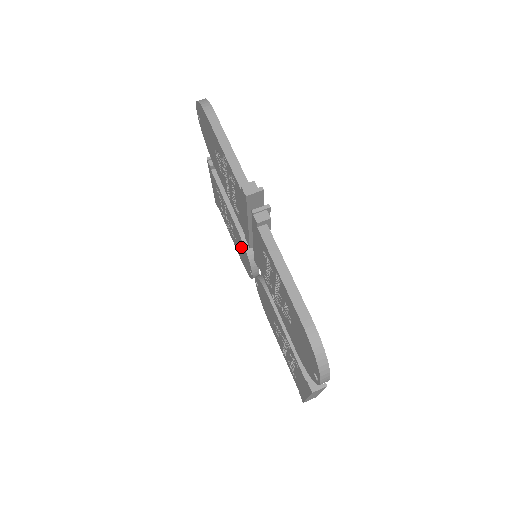
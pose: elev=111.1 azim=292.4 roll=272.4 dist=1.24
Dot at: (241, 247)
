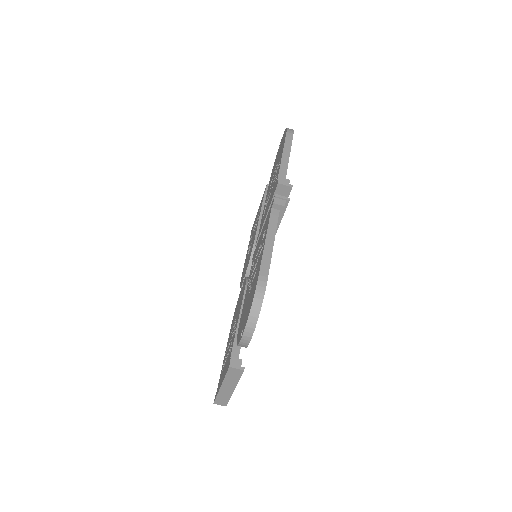
Dot at: occluded
